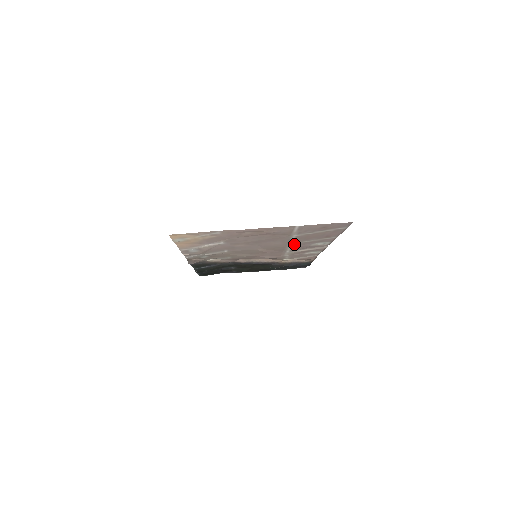
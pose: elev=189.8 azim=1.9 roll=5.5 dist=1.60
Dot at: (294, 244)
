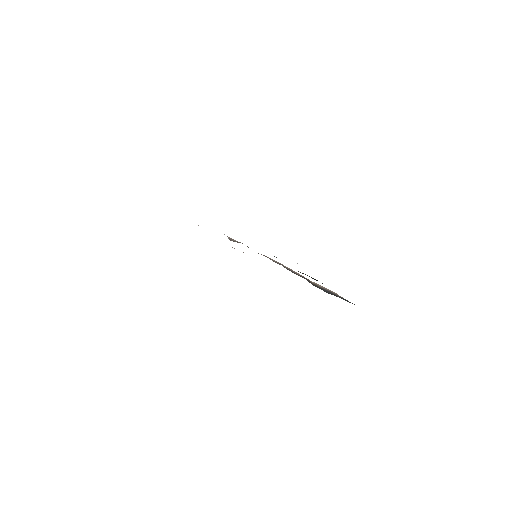
Dot at: occluded
